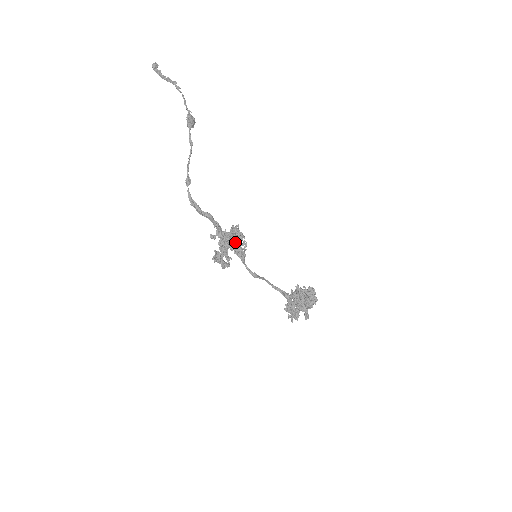
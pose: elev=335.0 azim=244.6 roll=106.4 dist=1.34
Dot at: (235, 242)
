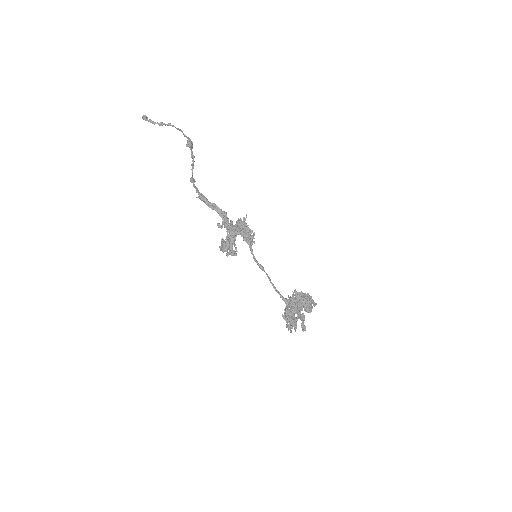
Dot at: (244, 229)
